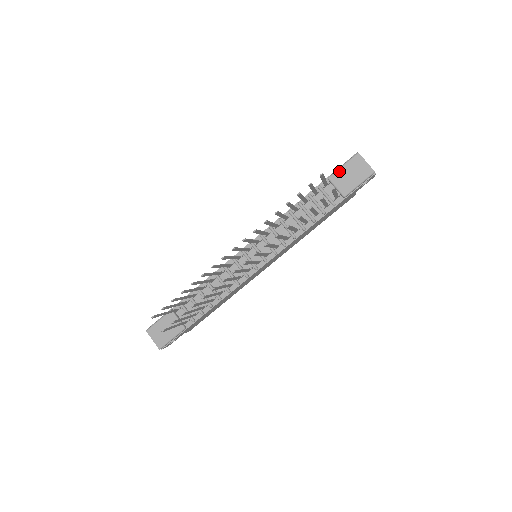
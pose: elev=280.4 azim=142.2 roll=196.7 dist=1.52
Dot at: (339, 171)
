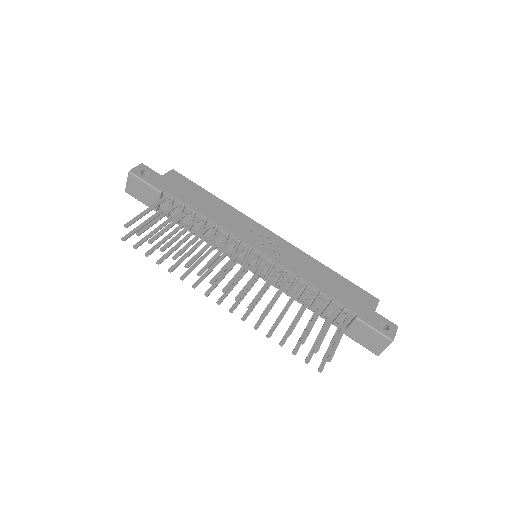
Dot at: (367, 327)
